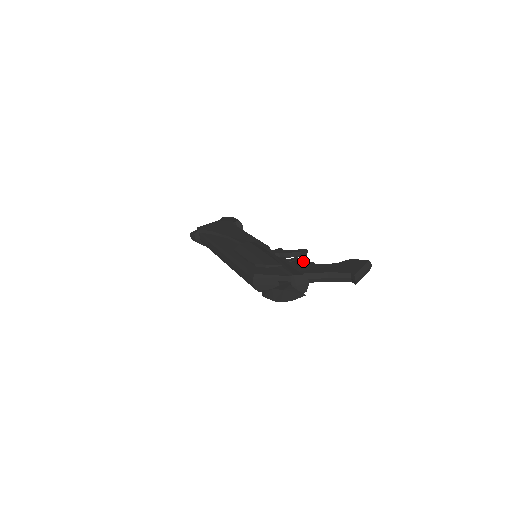
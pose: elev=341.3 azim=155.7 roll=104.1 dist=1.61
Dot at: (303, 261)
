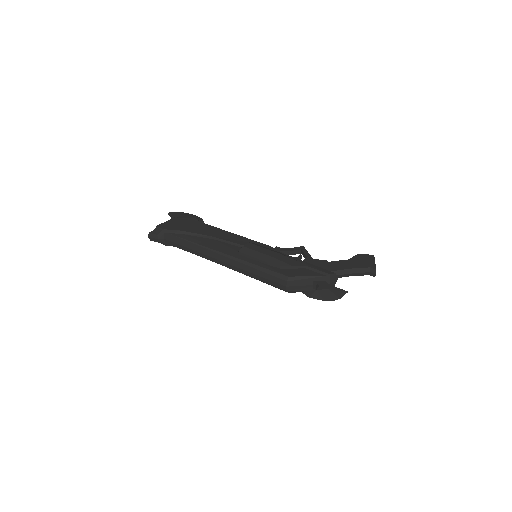
Dot at: (314, 259)
